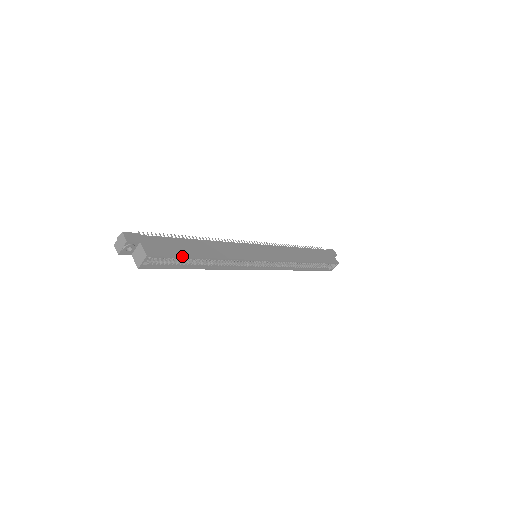
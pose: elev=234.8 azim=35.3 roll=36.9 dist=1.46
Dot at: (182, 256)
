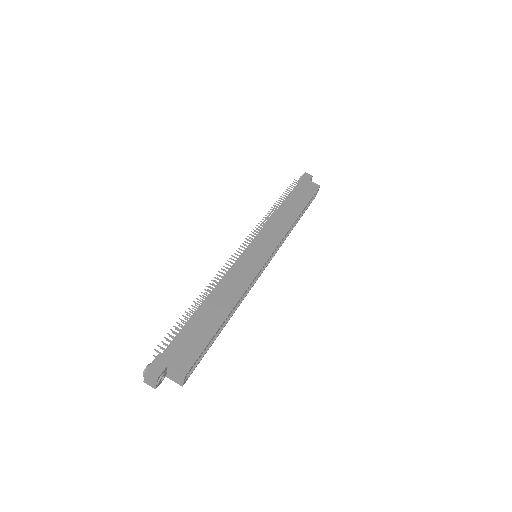
Dot at: (209, 339)
